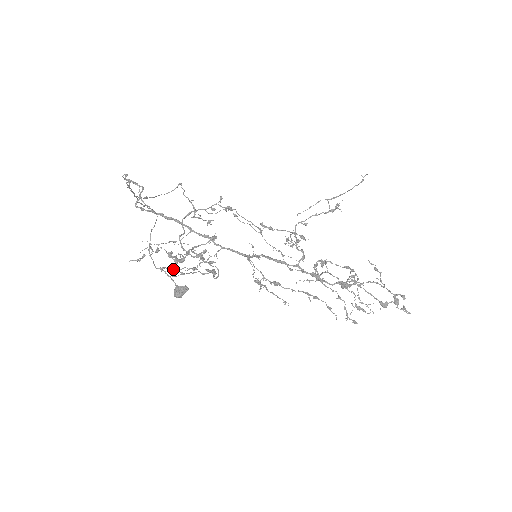
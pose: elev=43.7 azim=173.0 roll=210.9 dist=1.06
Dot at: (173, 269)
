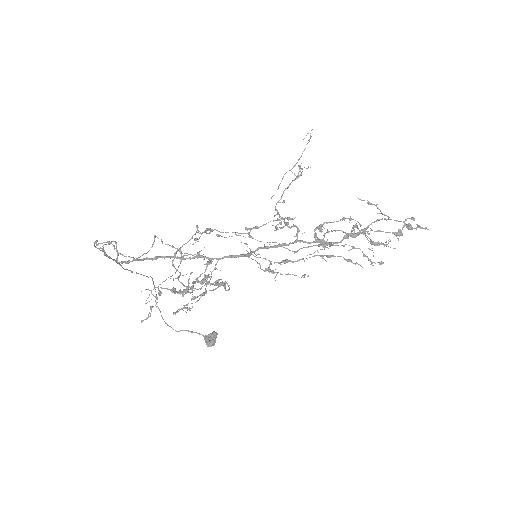
Dot at: (187, 309)
